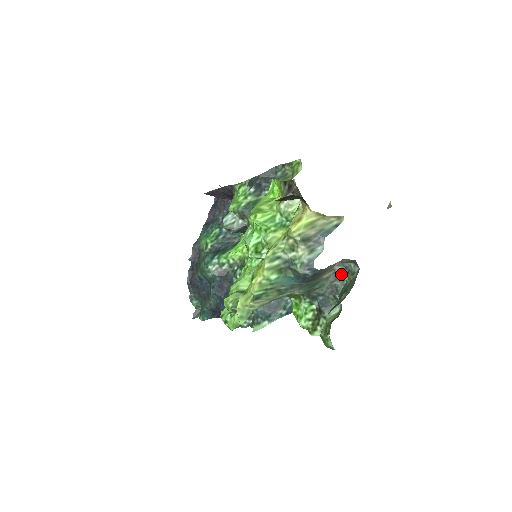
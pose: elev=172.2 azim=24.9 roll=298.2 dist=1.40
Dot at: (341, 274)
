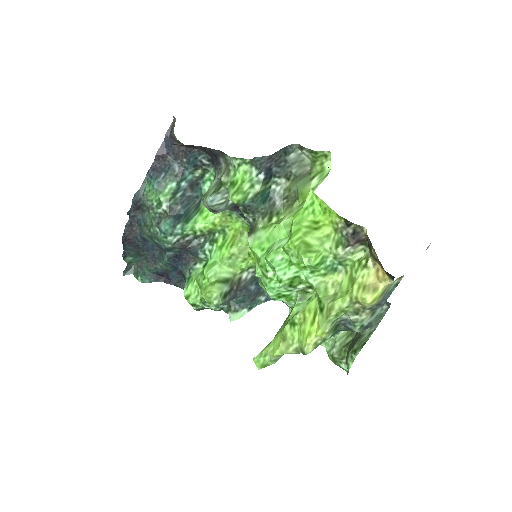
Dot at: occluded
